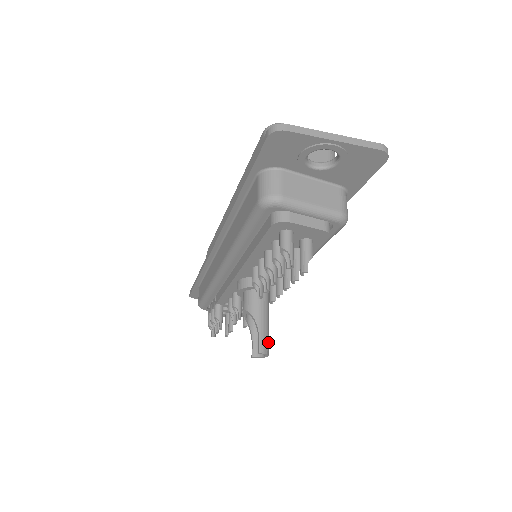
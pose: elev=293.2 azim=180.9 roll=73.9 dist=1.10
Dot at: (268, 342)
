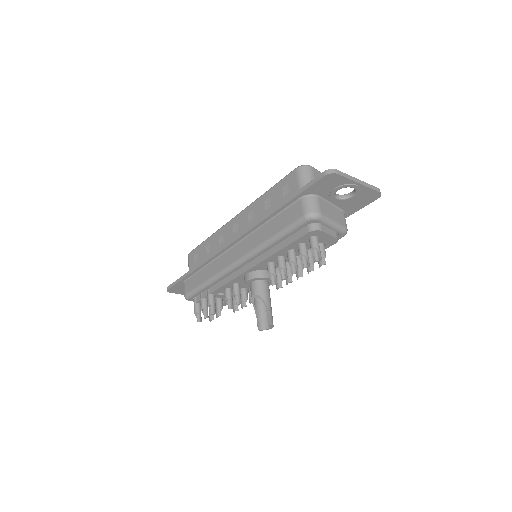
Dot at: (272, 318)
